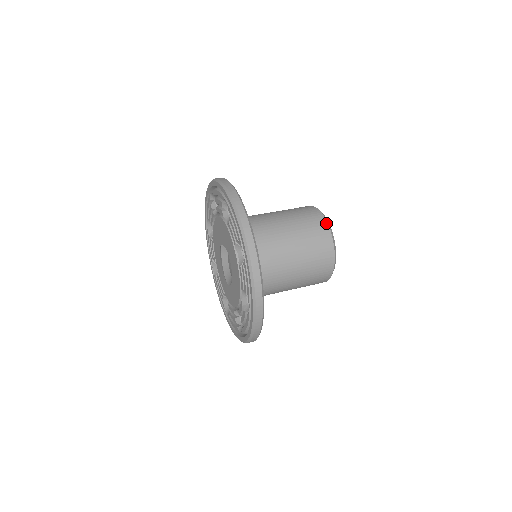
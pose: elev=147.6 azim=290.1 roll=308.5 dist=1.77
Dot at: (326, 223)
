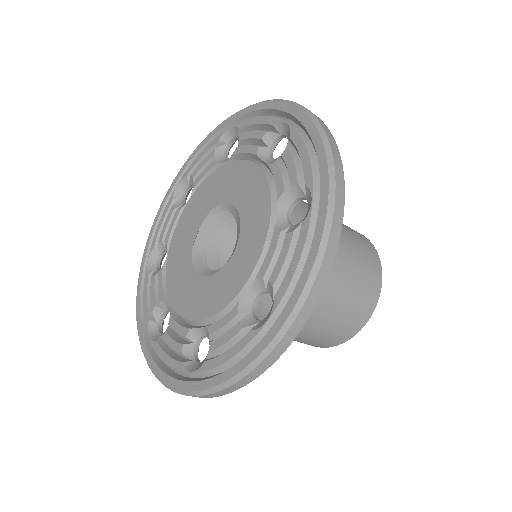
Dot at: occluded
